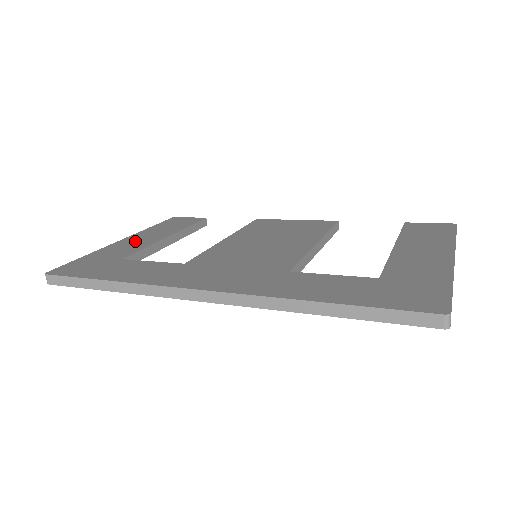
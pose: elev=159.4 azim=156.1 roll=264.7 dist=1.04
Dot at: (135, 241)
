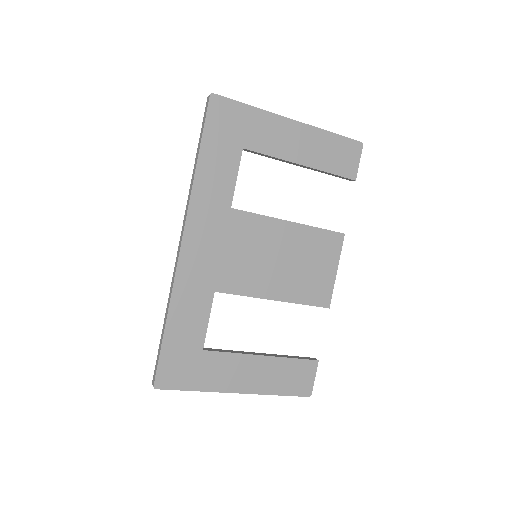
Dot at: occluded
